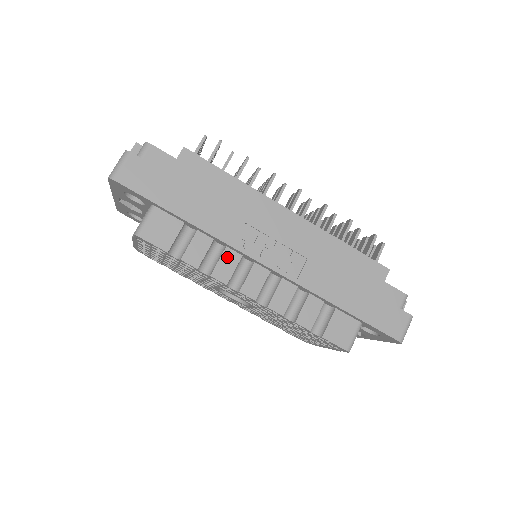
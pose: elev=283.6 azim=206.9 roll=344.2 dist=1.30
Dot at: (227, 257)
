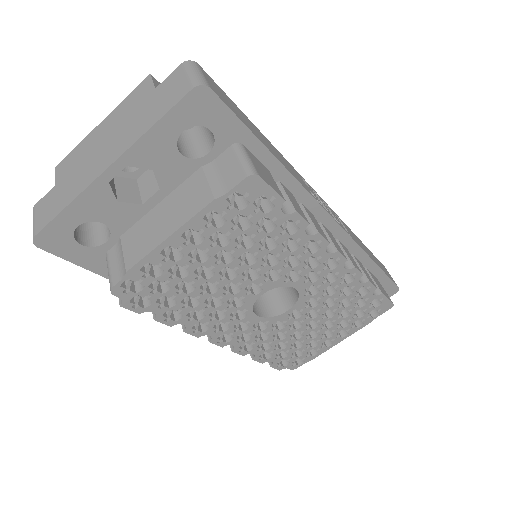
Dot at: (309, 214)
